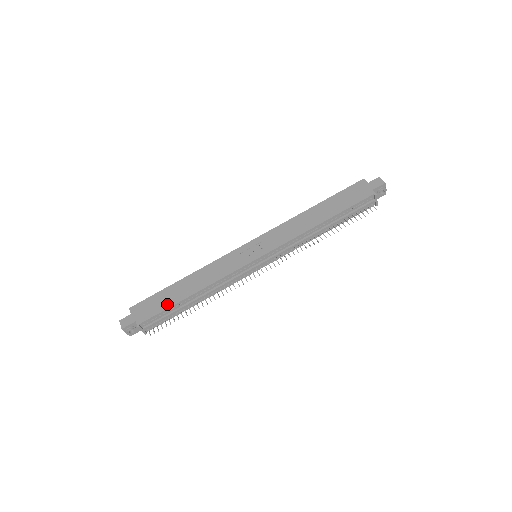
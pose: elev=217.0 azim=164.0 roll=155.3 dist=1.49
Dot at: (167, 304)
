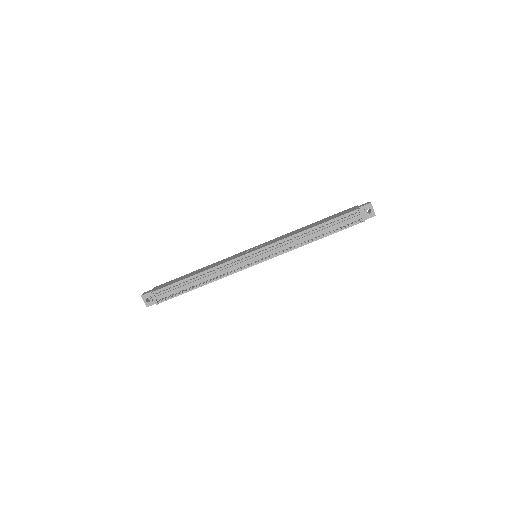
Dot at: (178, 280)
